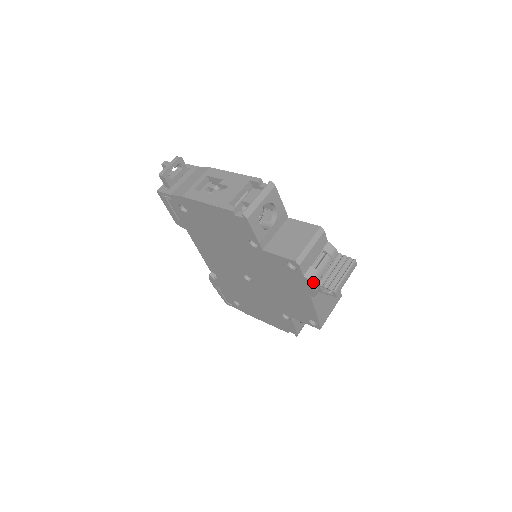
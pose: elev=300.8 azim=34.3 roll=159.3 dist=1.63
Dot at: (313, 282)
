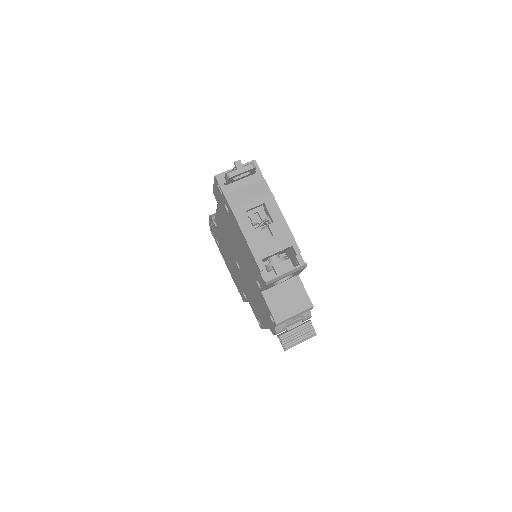
Dot at: (278, 333)
